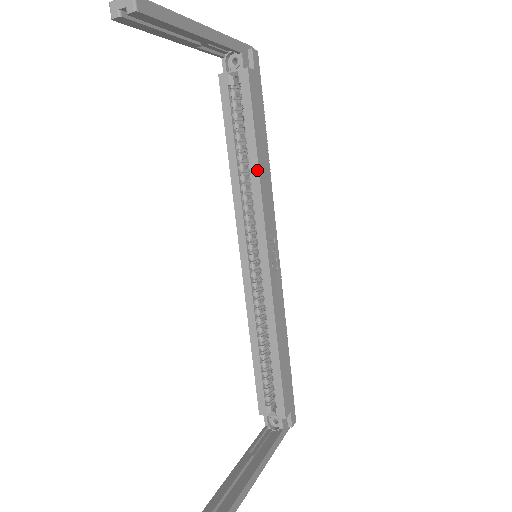
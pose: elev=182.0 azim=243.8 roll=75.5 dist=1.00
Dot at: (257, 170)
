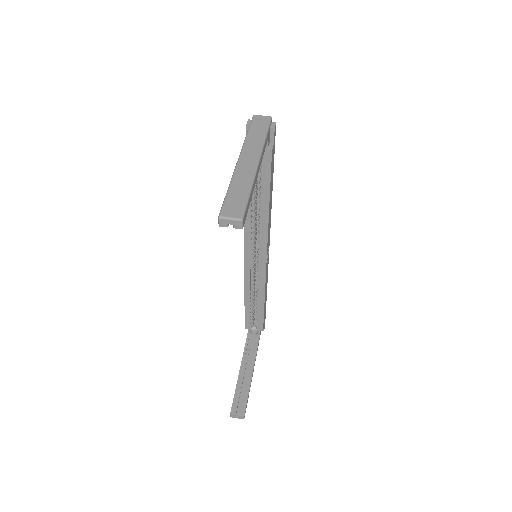
Dot at: (267, 214)
